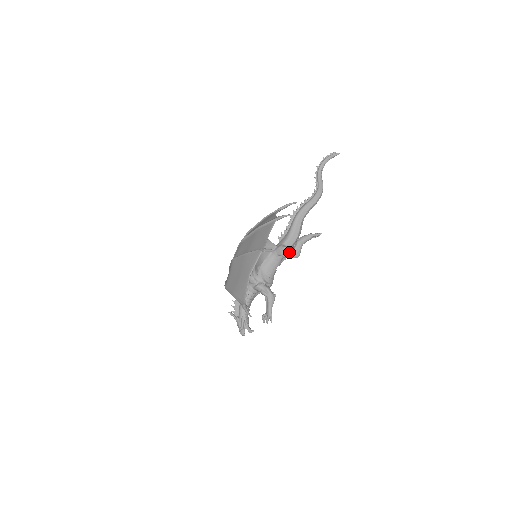
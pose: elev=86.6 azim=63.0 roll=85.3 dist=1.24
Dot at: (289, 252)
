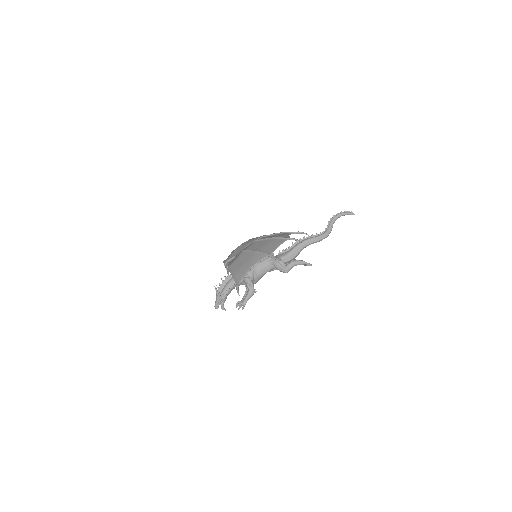
Dot at: (282, 266)
